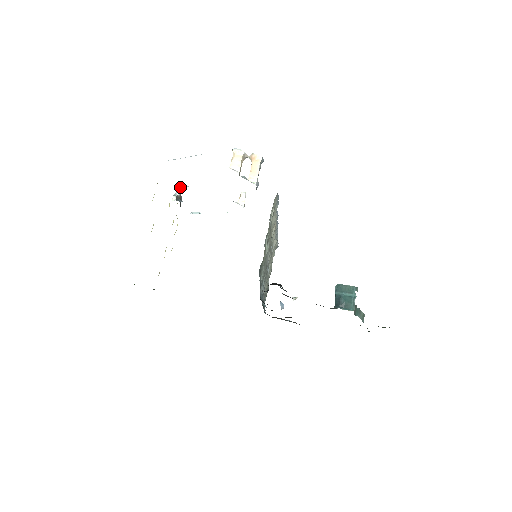
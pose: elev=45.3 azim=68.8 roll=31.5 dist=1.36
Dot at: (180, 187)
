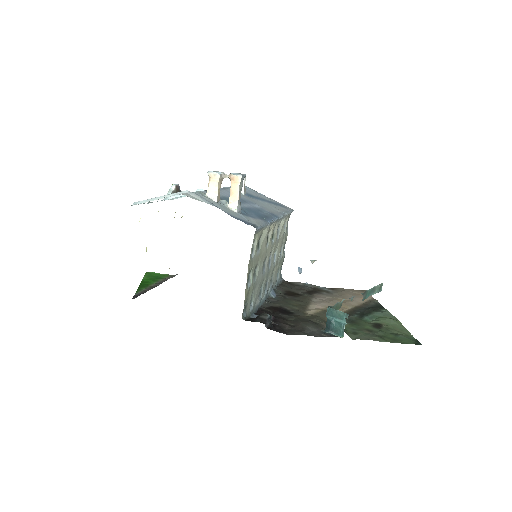
Dot at: (167, 199)
